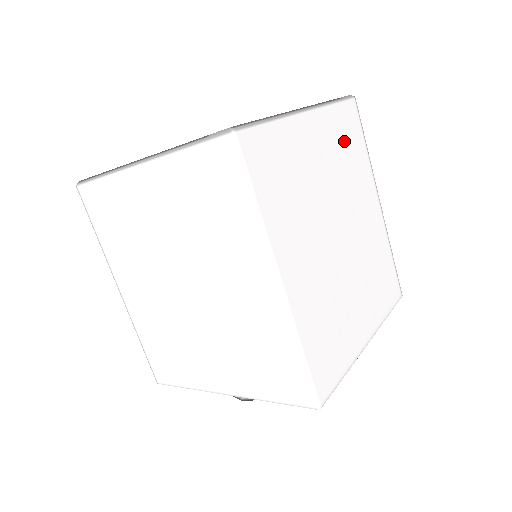
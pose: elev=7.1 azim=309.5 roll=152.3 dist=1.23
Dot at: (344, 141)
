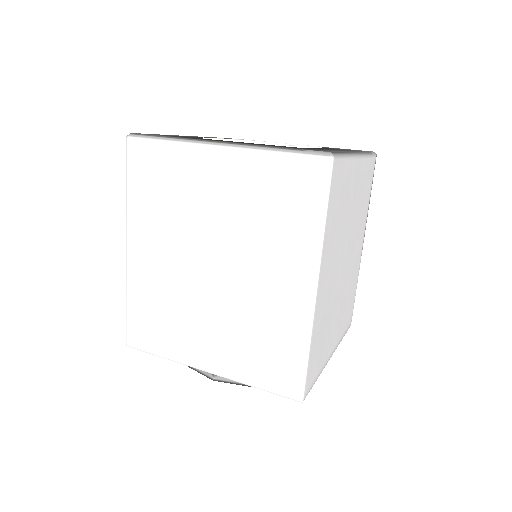
Dot at: (365, 188)
